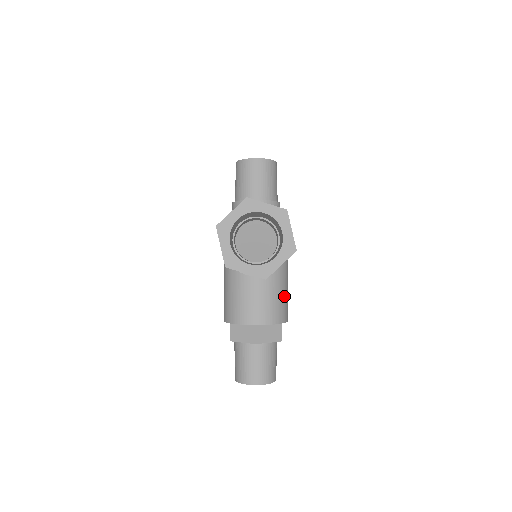
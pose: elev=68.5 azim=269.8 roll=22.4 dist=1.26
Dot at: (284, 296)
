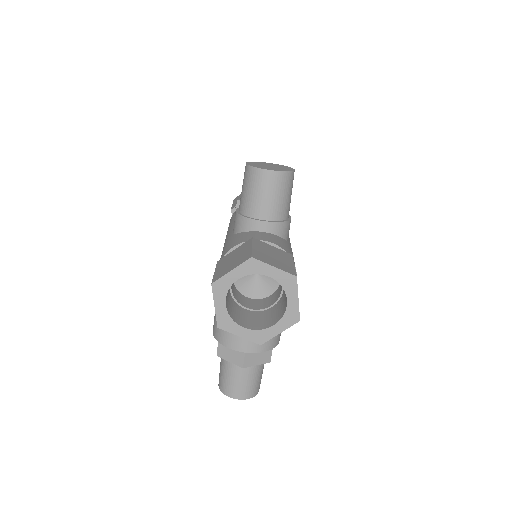
Dot at: occluded
